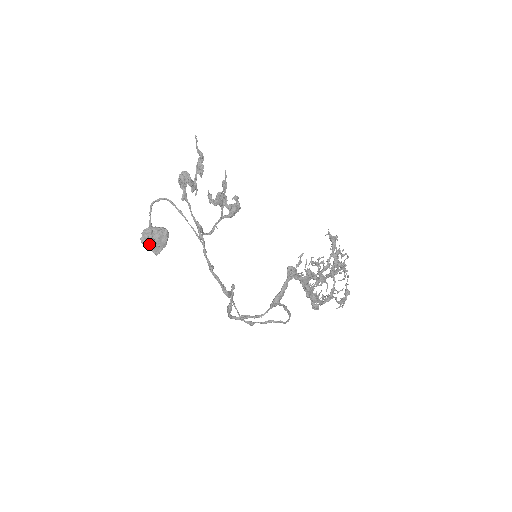
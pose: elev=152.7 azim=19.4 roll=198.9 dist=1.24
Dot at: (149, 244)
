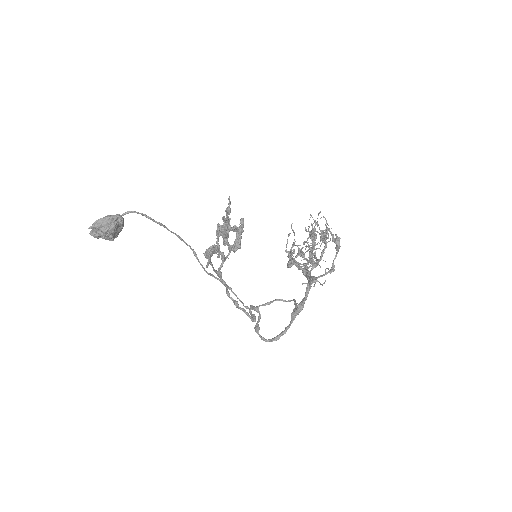
Dot at: (102, 235)
